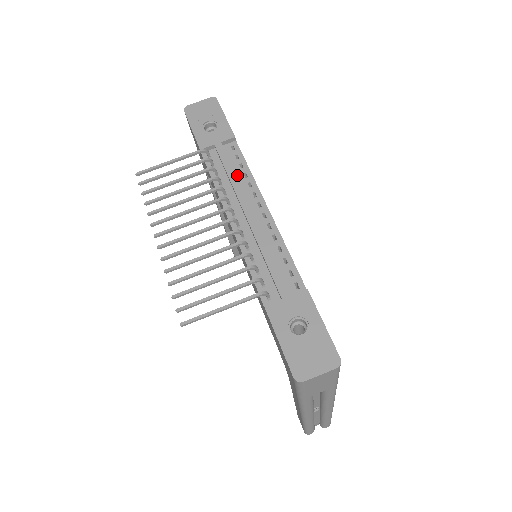
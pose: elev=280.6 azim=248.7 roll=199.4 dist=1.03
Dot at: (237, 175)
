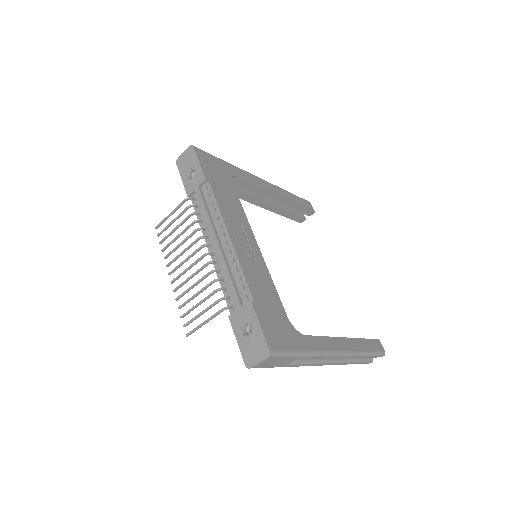
Dot at: (211, 212)
